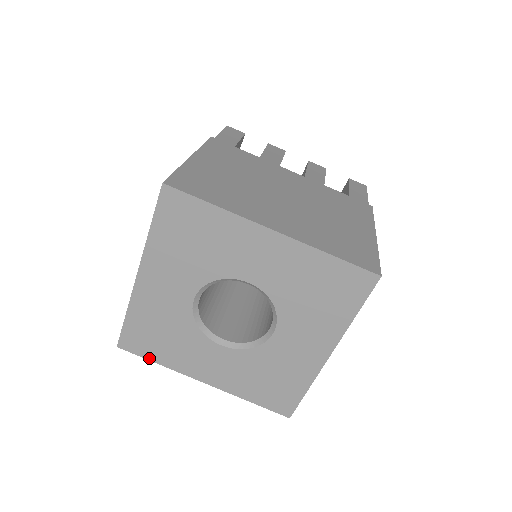
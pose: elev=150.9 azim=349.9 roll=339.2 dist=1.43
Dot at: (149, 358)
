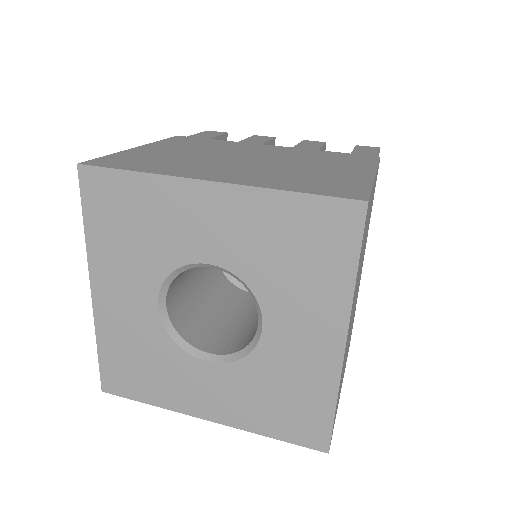
Dot at: (138, 399)
